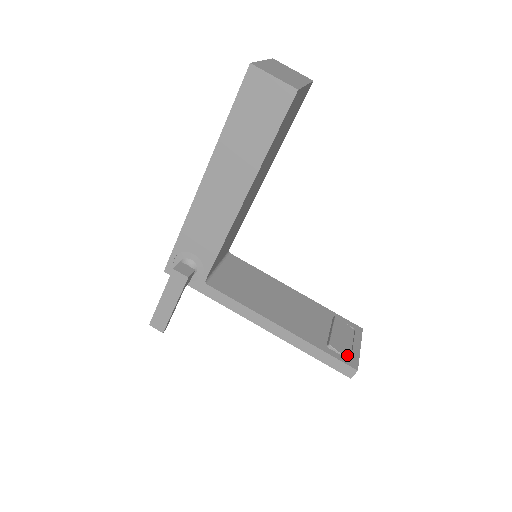
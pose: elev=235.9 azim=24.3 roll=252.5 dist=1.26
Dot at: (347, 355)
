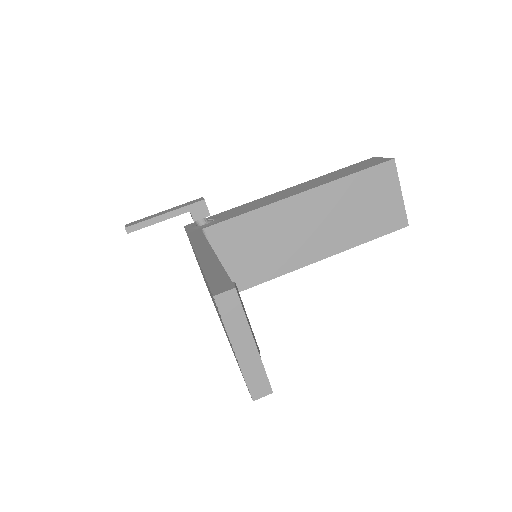
Dot at: occluded
